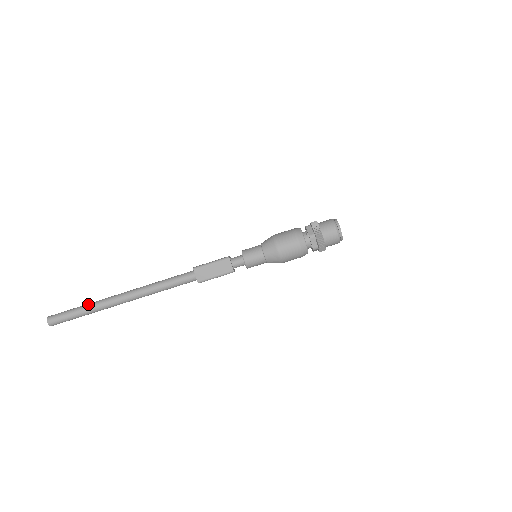
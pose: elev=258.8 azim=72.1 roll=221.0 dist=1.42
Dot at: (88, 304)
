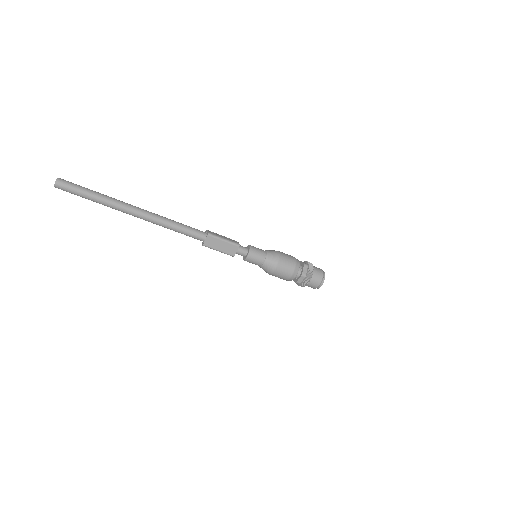
Dot at: (102, 195)
